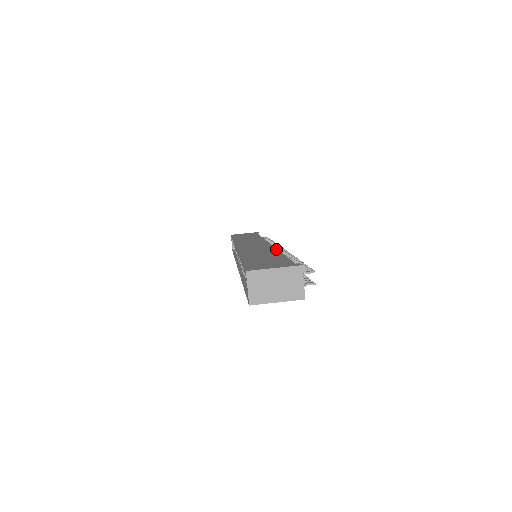
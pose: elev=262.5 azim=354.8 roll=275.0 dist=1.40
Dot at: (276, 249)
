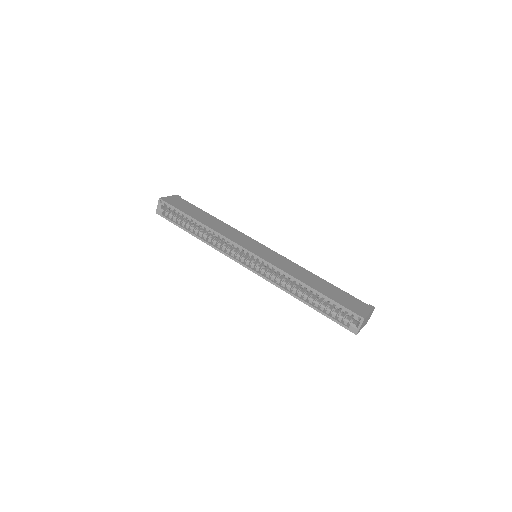
Dot at: (302, 267)
